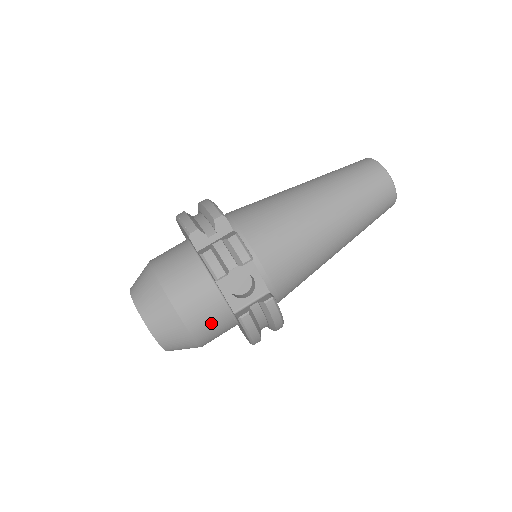
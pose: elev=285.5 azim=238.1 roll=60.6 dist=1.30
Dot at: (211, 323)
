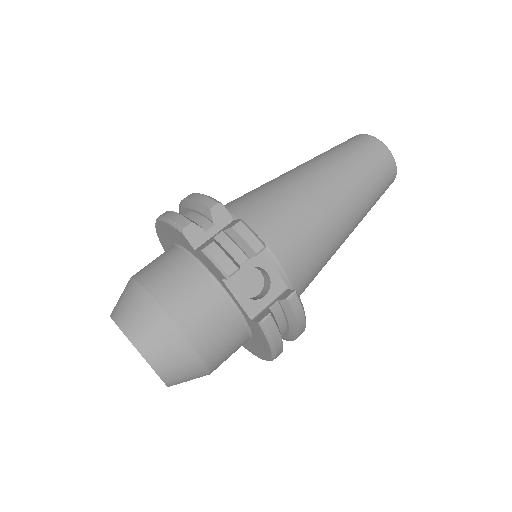
Dot at: (222, 338)
